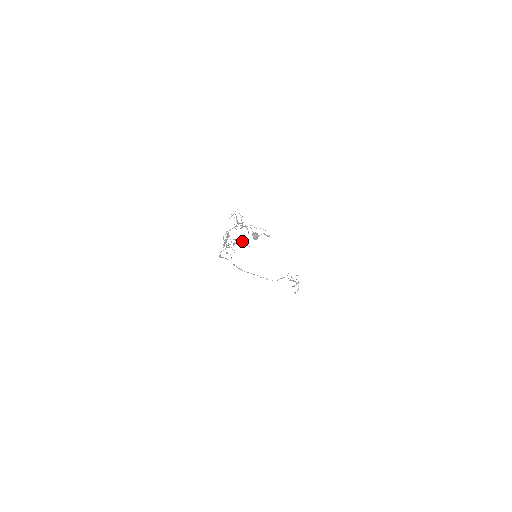
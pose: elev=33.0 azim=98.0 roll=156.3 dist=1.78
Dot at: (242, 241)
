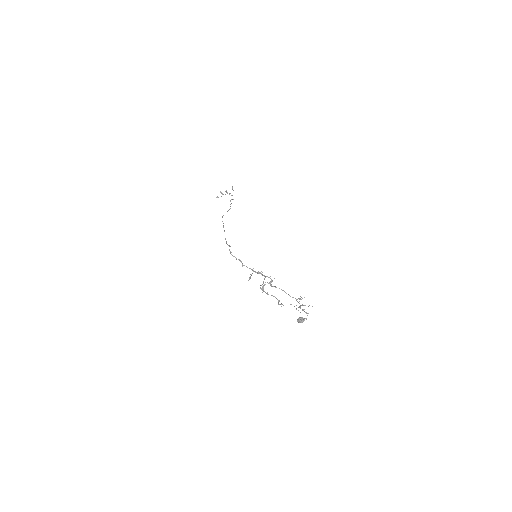
Dot at: (283, 305)
